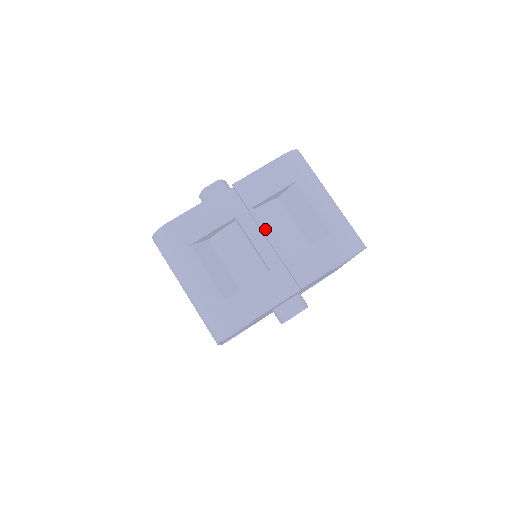
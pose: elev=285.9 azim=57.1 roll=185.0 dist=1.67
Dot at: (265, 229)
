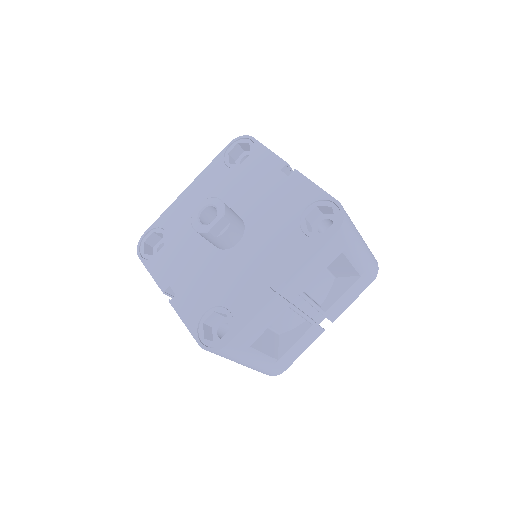
Dot at: (312, 302)
